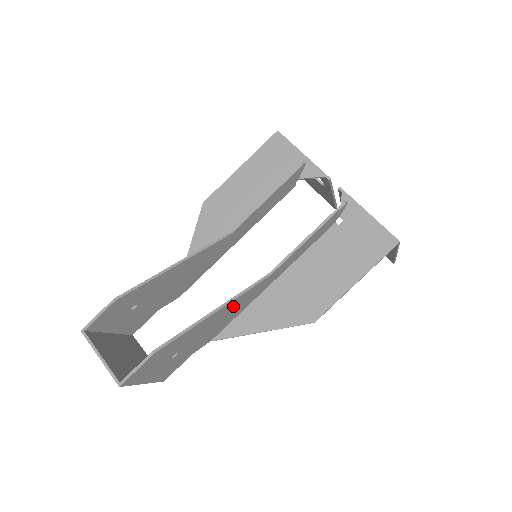
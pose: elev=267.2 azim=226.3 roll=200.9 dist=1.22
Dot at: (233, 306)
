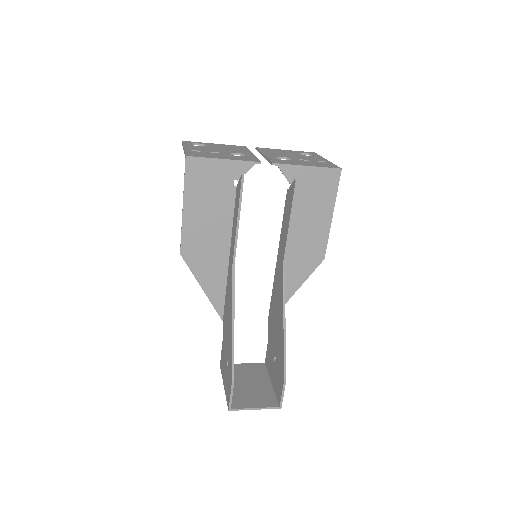
Dot at: occluded
